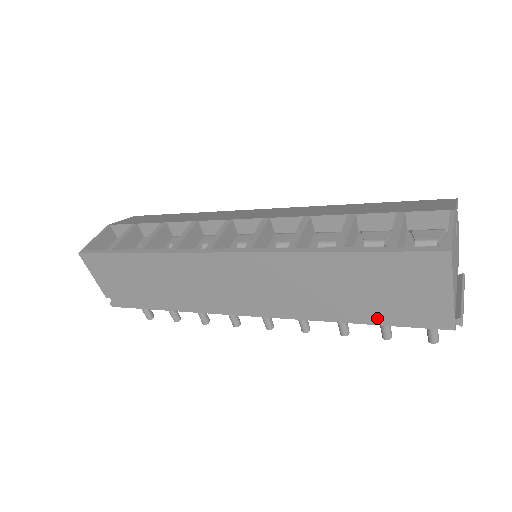
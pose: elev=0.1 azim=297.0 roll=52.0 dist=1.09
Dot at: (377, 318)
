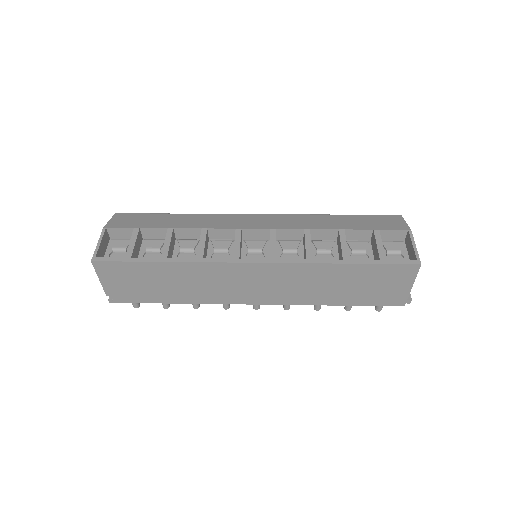
Dot at: (356, 302)
